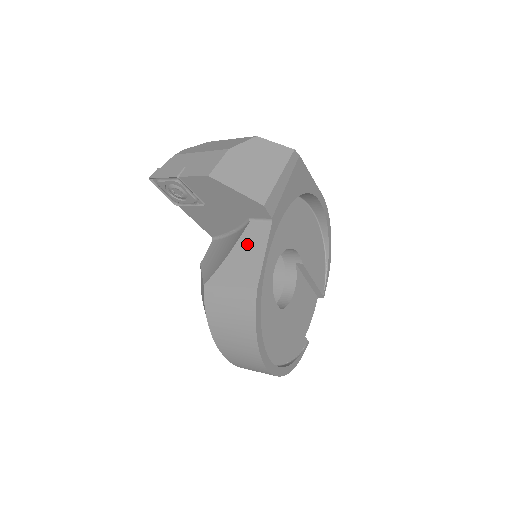
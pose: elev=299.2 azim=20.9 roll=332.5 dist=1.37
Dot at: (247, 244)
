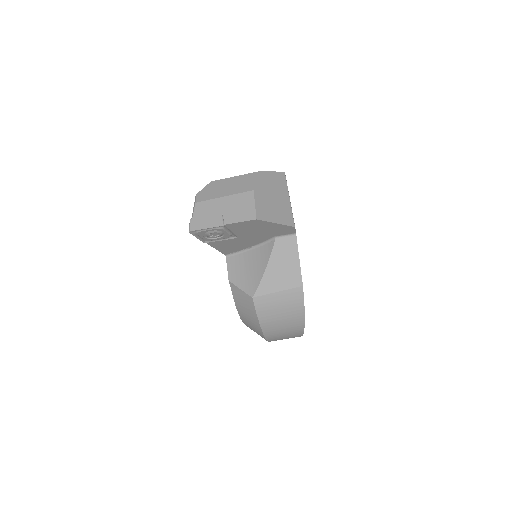
Dot at: (280, 256)
